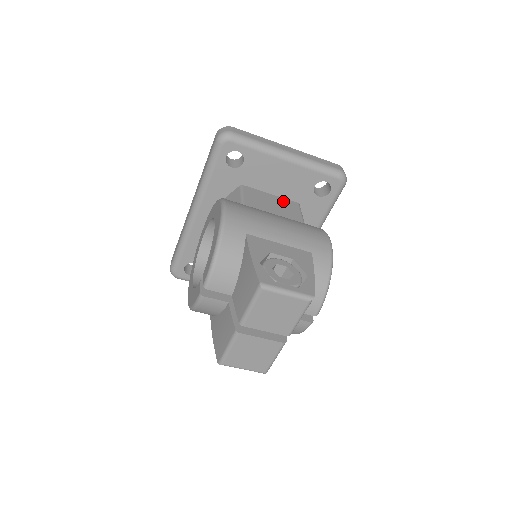
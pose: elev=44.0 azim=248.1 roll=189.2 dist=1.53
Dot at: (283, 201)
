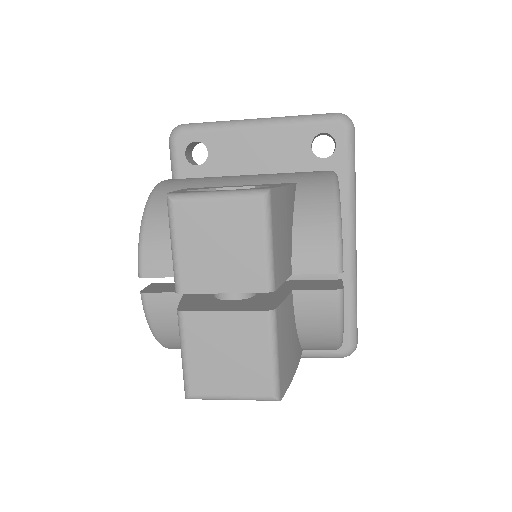
Dot at: occluded
